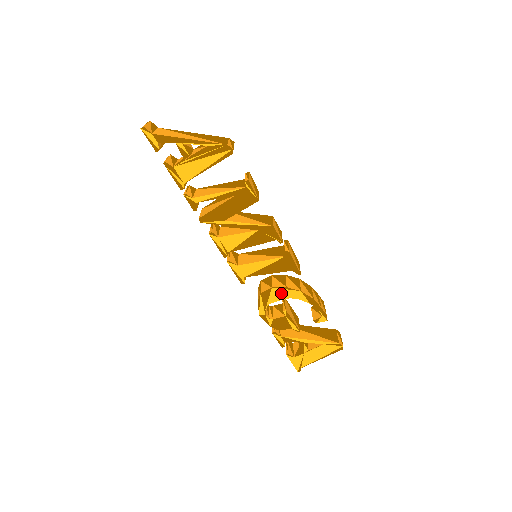
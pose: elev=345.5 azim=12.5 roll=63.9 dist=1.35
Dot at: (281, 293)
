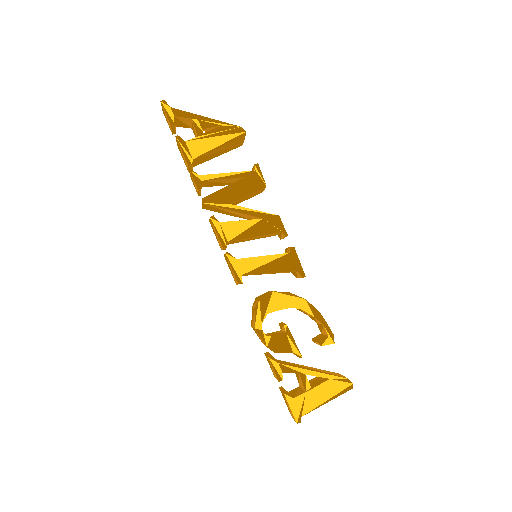
Dot at: (282, 300)
